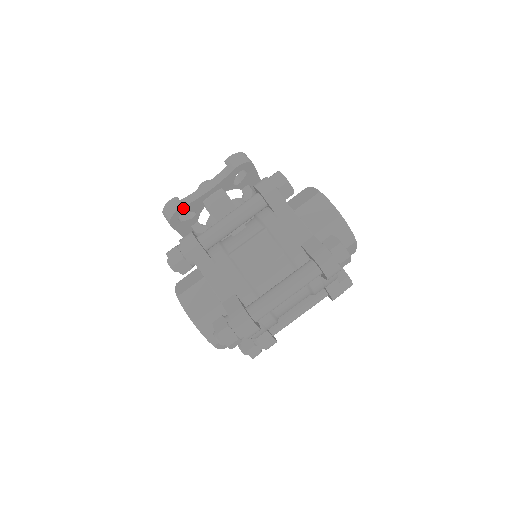
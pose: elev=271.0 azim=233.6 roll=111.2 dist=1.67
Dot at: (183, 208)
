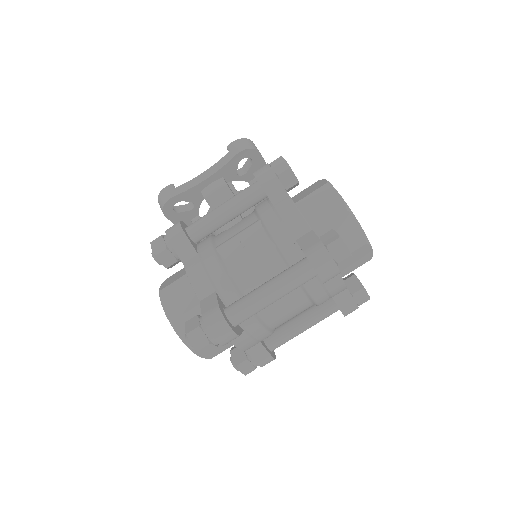
Dot at: (177, 196)
